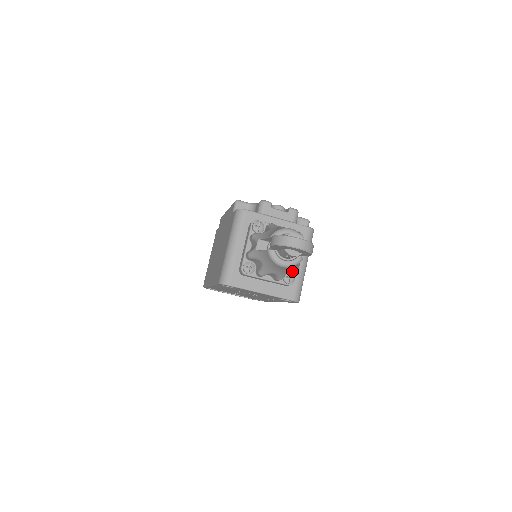
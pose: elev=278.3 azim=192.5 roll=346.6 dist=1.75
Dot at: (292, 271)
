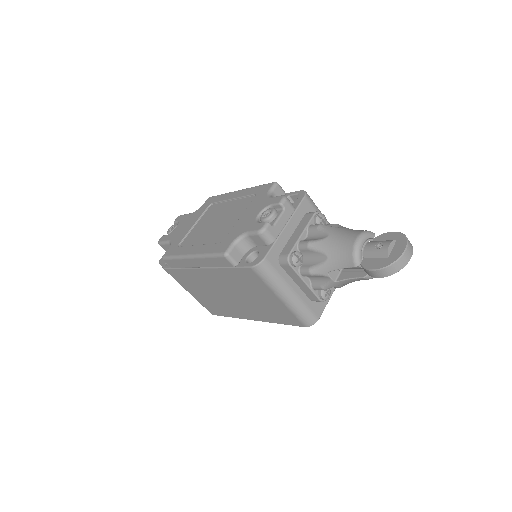
Dot at: occluded
